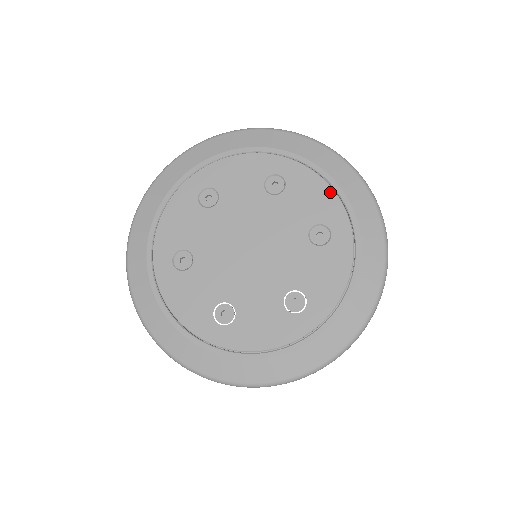
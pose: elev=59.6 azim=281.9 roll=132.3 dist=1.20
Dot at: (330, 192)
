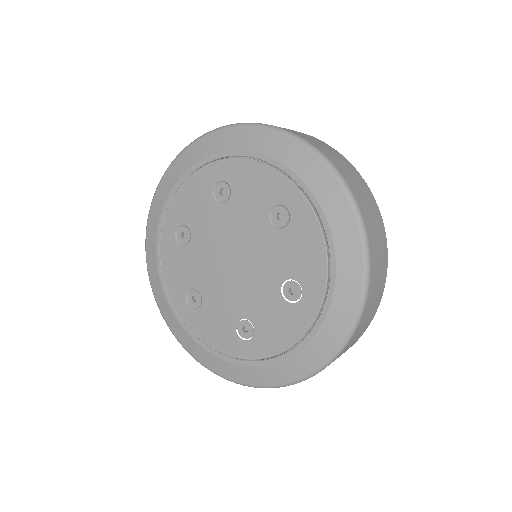
Dot at: (267, 170)
